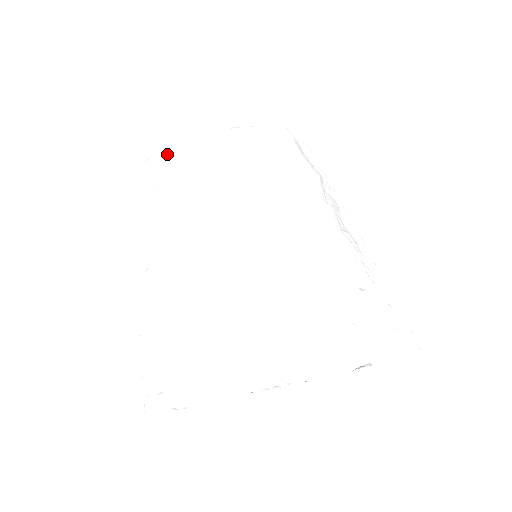
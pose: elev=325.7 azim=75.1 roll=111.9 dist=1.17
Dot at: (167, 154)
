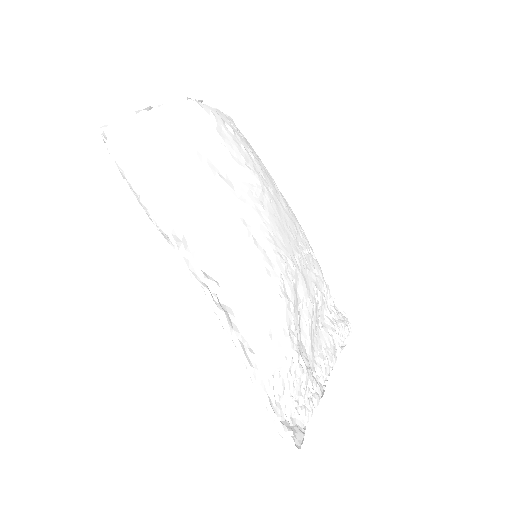
Dot at: (167, 121)
